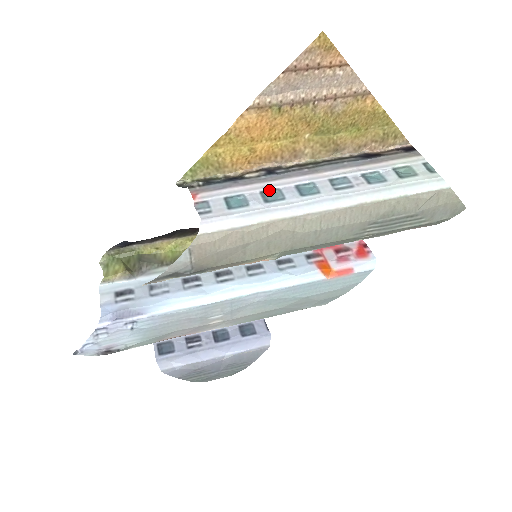
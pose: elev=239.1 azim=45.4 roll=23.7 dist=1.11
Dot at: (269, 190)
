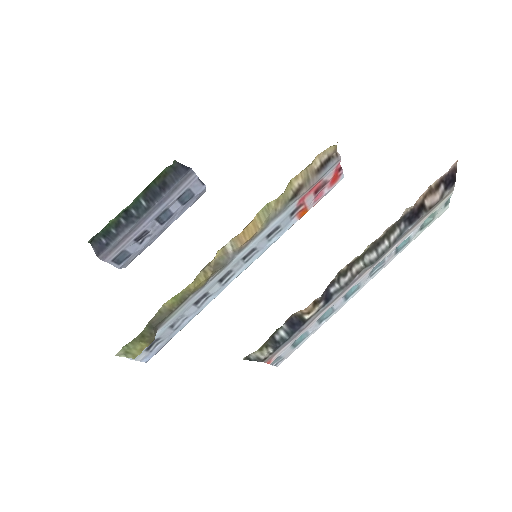
Dot at: (324, 314)
